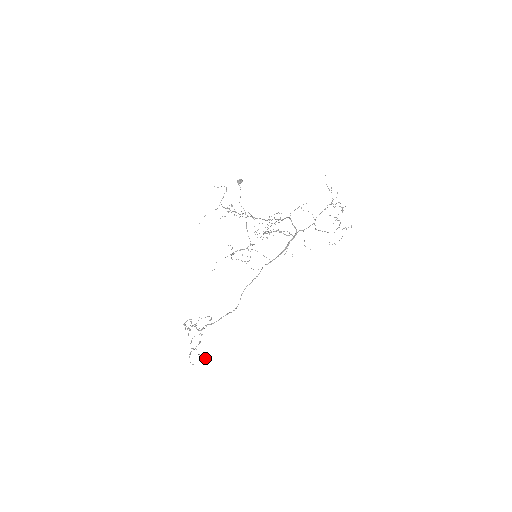
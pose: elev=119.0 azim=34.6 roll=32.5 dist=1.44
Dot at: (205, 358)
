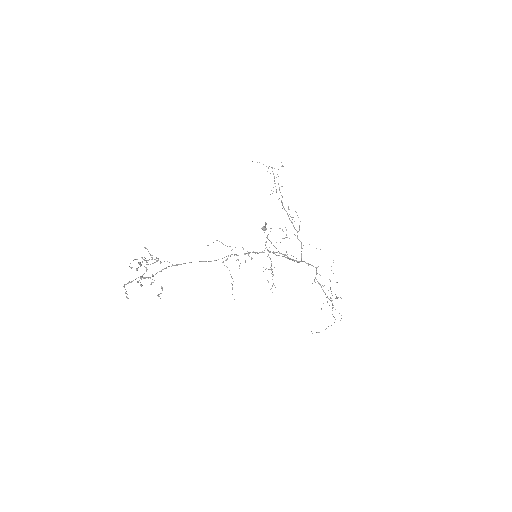
Dot at: (158, 260)
